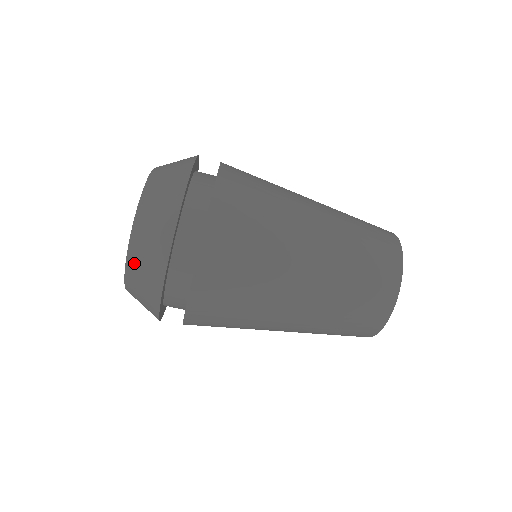
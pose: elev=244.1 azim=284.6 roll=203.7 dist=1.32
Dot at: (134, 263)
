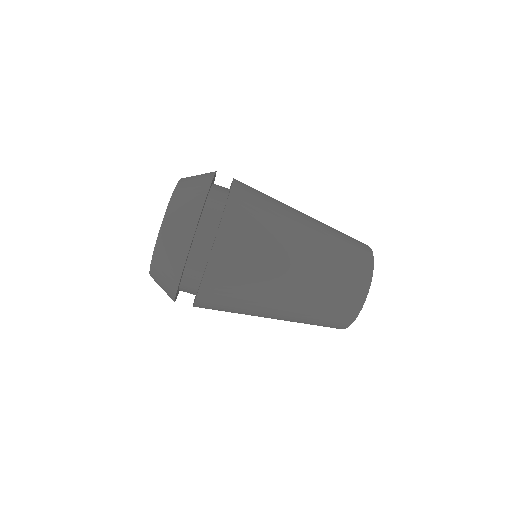
Dot at: (156, 270)
